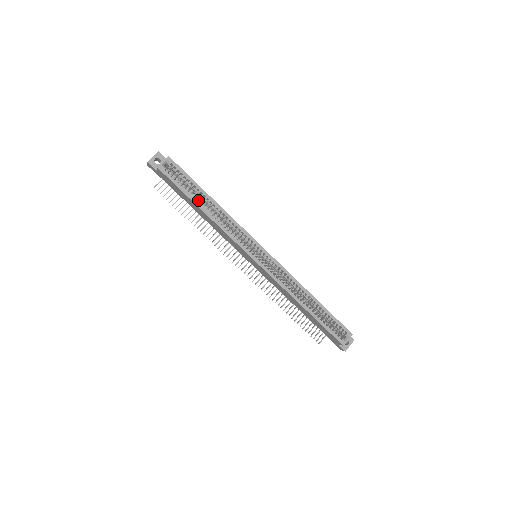
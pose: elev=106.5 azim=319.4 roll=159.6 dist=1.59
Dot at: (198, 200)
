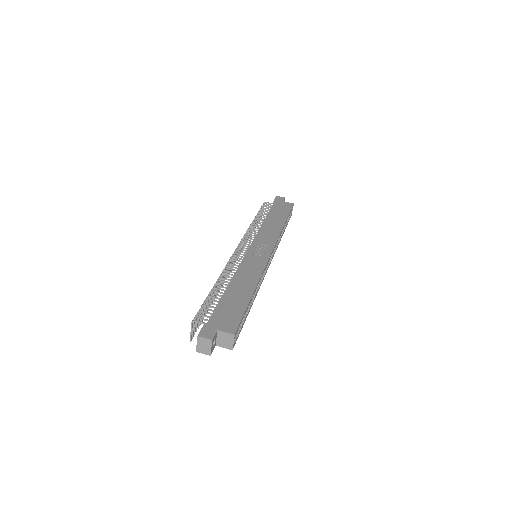
Dot at: (248, 308)
